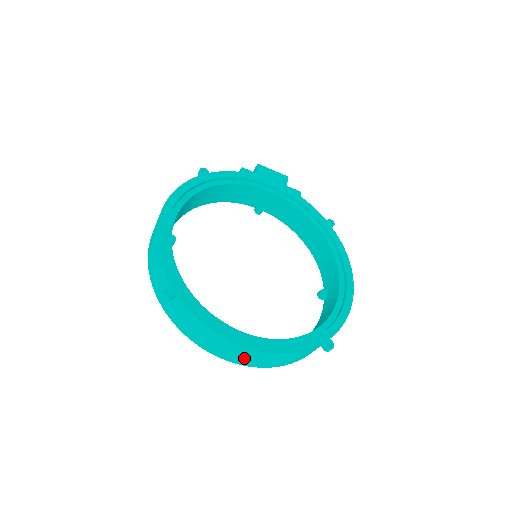
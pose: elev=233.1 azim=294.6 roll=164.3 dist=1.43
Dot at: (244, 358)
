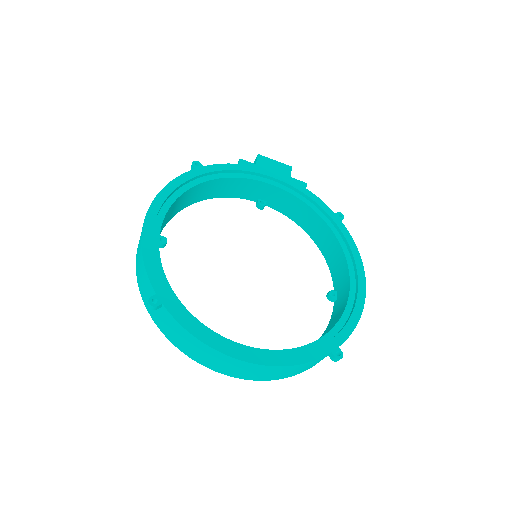
Dot at: (241, 371)
